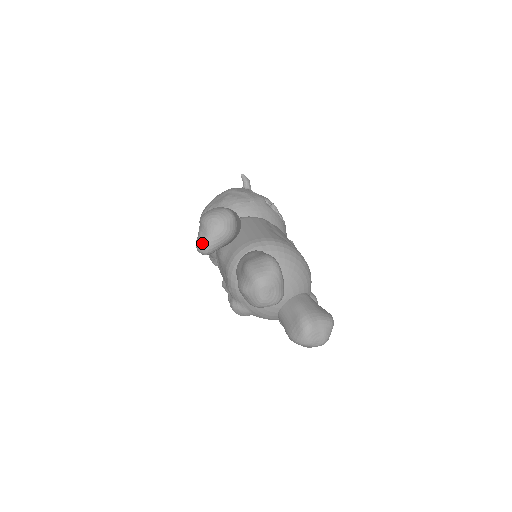
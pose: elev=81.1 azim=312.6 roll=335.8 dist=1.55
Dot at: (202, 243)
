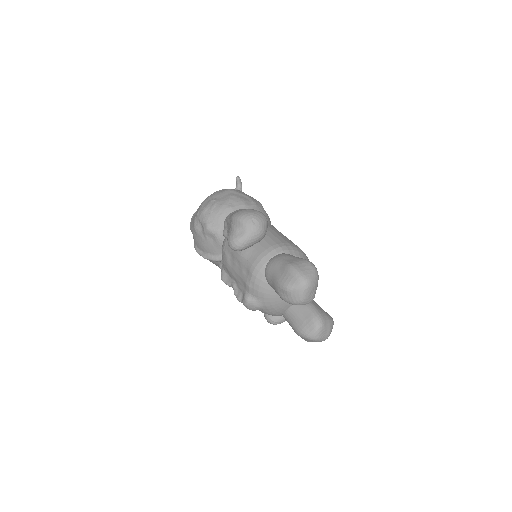
Dot at: (239, 240)
